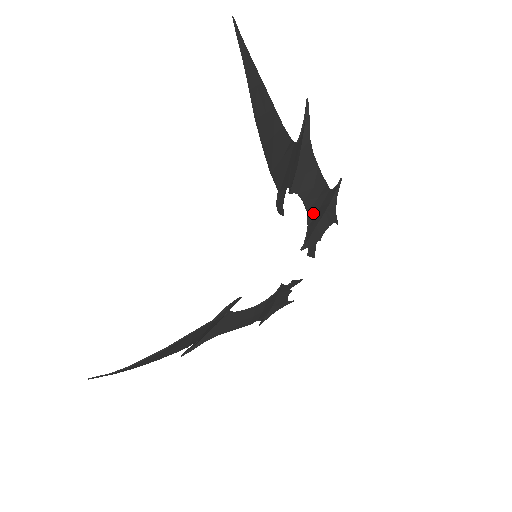
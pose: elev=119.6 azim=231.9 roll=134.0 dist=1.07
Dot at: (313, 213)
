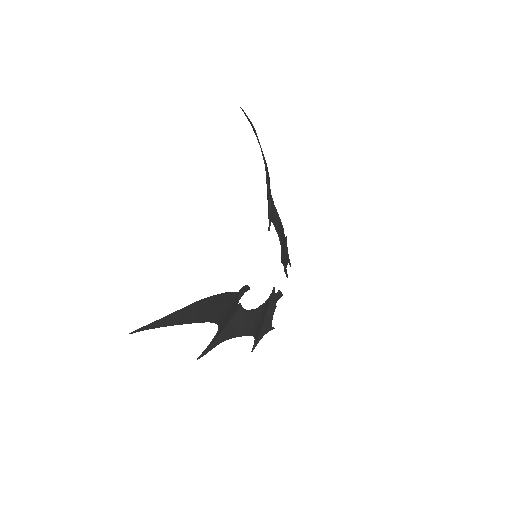
Dot at: (282, 241)
